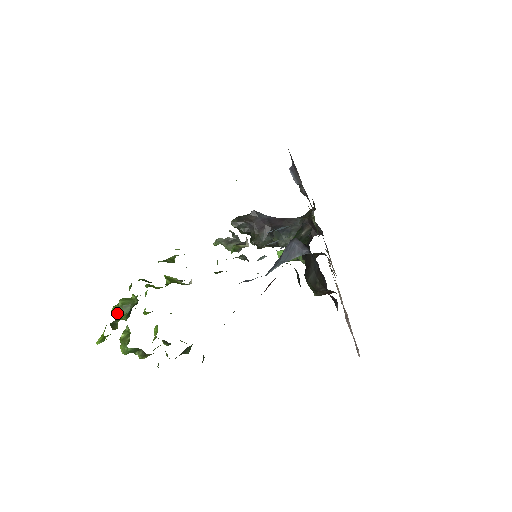
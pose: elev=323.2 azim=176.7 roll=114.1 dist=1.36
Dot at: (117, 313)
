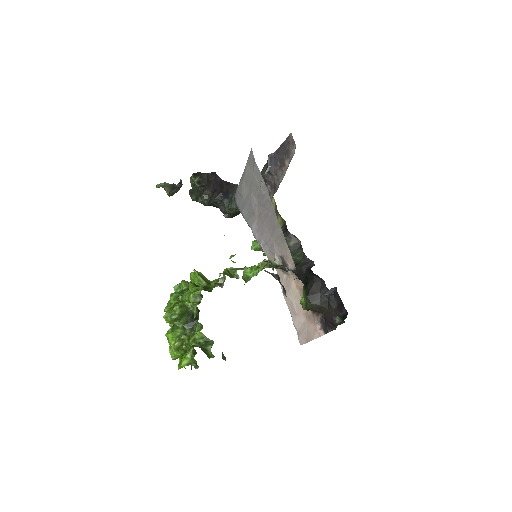
Dot at: (199, 334)
